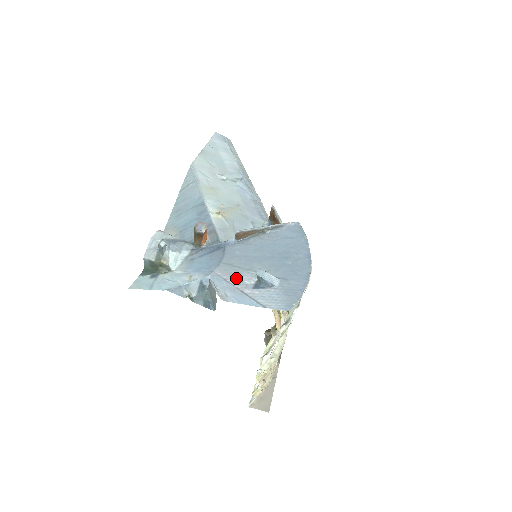
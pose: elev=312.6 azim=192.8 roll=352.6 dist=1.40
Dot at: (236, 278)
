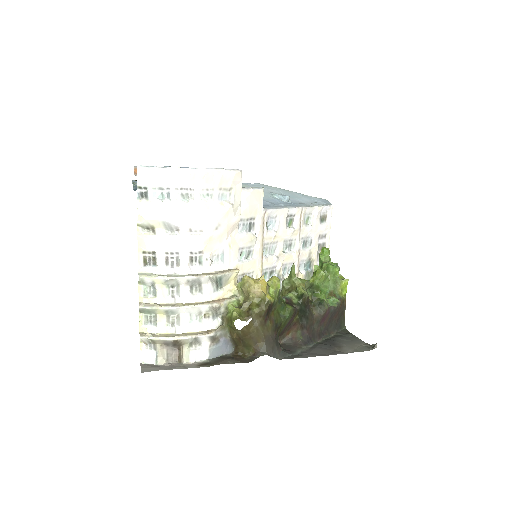
Dot at: occluded
